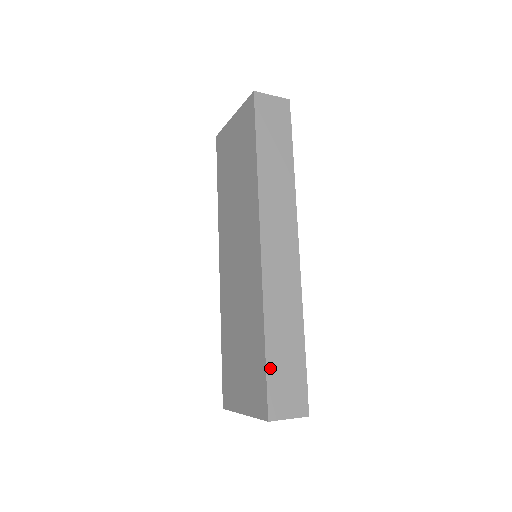
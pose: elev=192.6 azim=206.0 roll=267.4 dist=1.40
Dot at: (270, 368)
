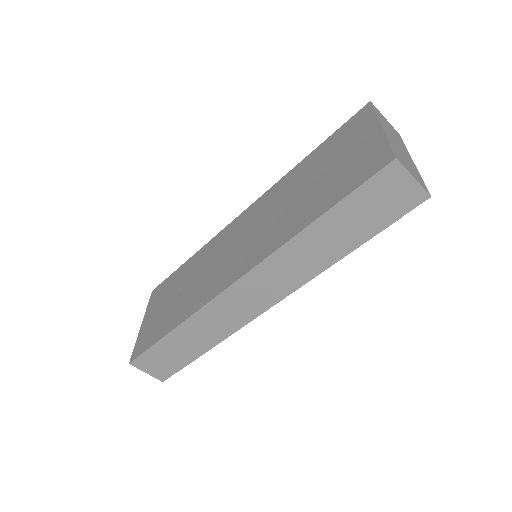
Dot at: (159, 345)
